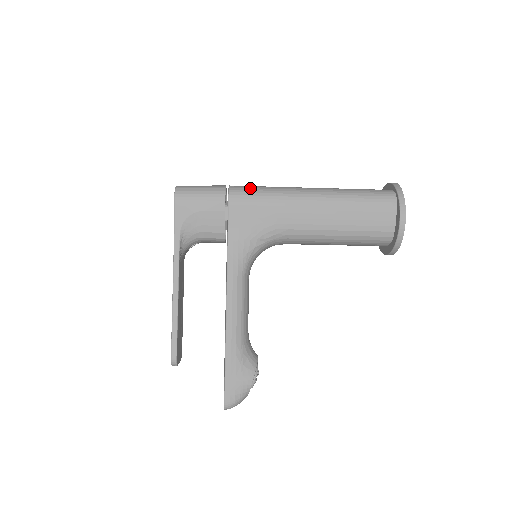
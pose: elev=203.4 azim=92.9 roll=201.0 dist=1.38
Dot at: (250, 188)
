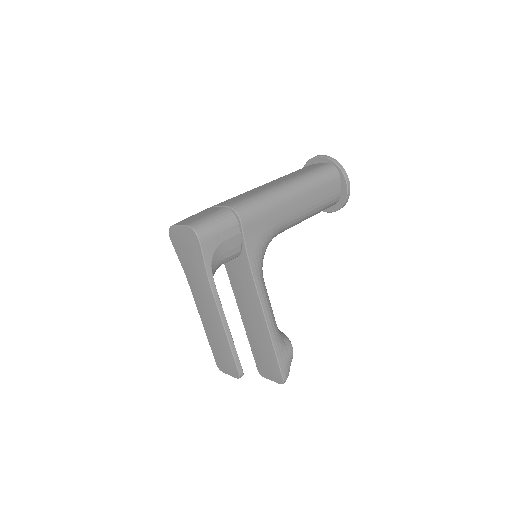
Dot at: (249, 203)
